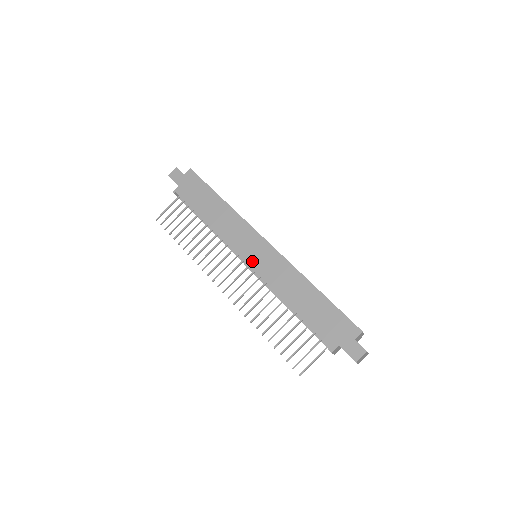
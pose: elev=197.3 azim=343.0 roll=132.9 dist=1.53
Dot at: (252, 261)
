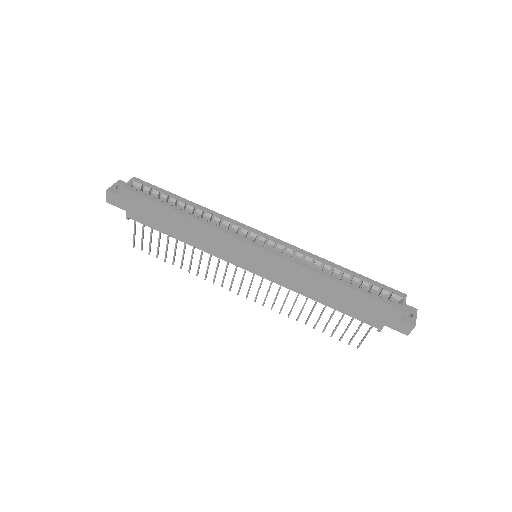
Dot at: (256, 270)
